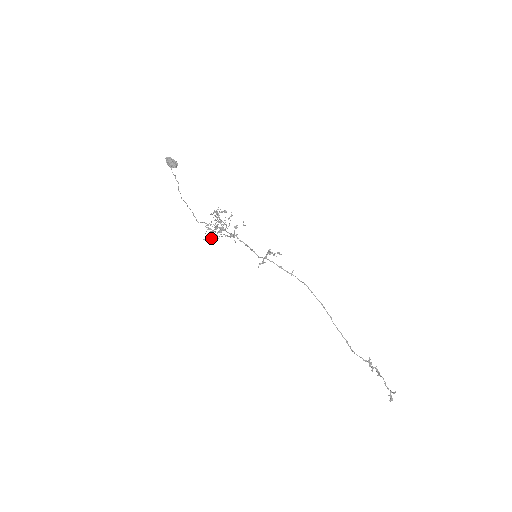
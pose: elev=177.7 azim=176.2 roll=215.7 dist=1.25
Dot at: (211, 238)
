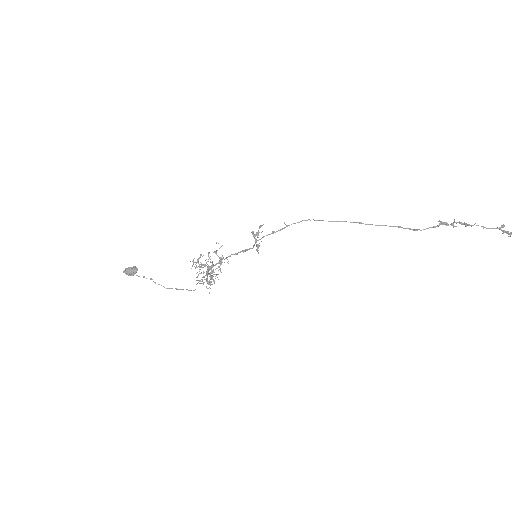
Dot at: occluded
